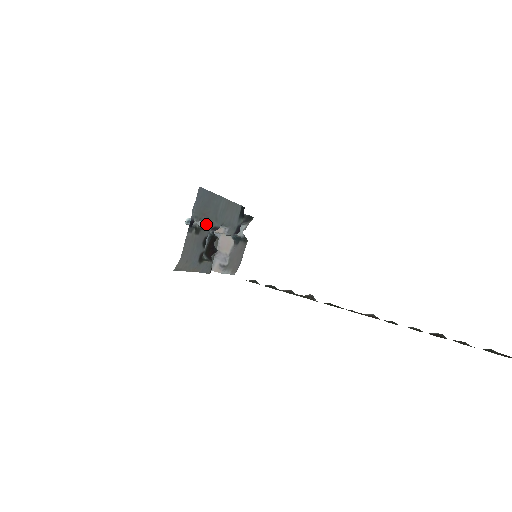
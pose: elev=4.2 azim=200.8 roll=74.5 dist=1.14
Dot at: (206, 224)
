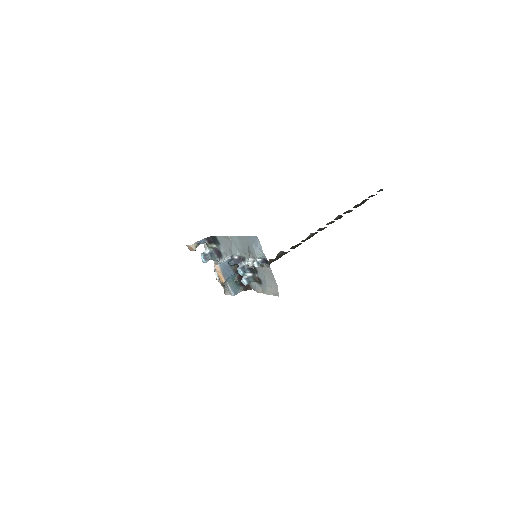
Dot at: occluded
